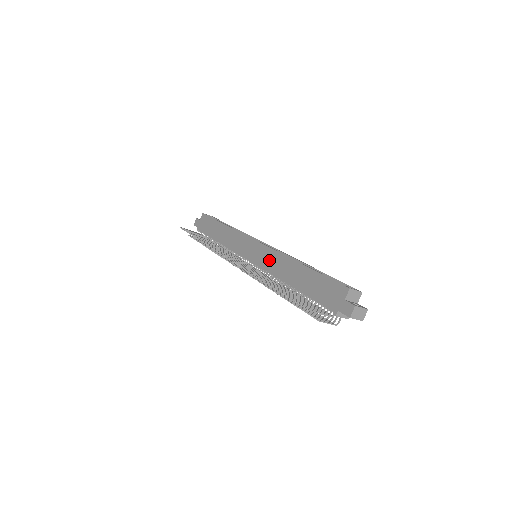
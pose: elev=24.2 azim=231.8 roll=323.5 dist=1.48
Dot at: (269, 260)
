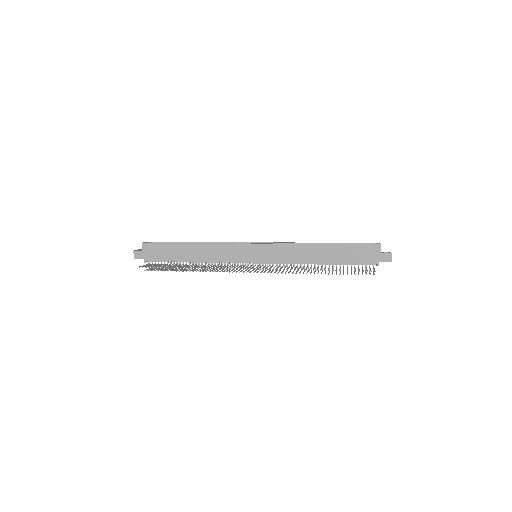
Dot at: (282, 254)
